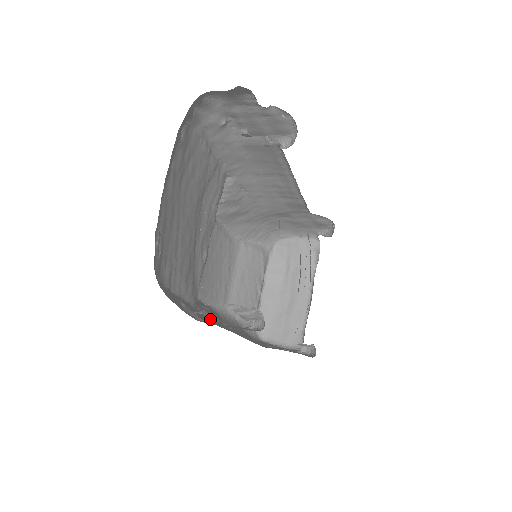
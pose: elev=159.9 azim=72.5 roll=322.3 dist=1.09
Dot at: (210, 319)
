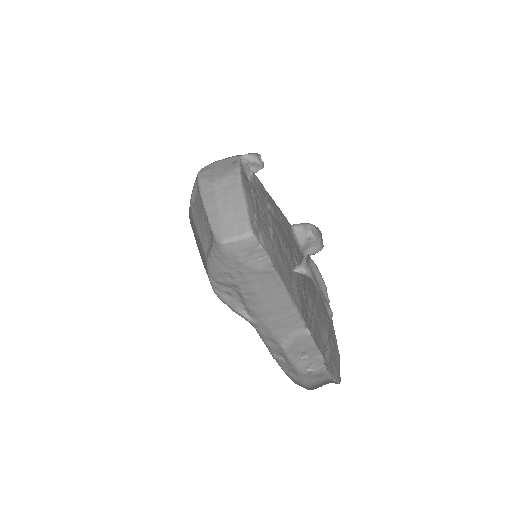
Dot at: (252, 314)
